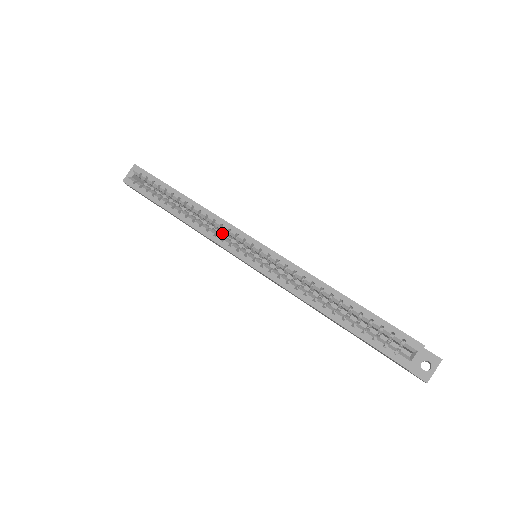
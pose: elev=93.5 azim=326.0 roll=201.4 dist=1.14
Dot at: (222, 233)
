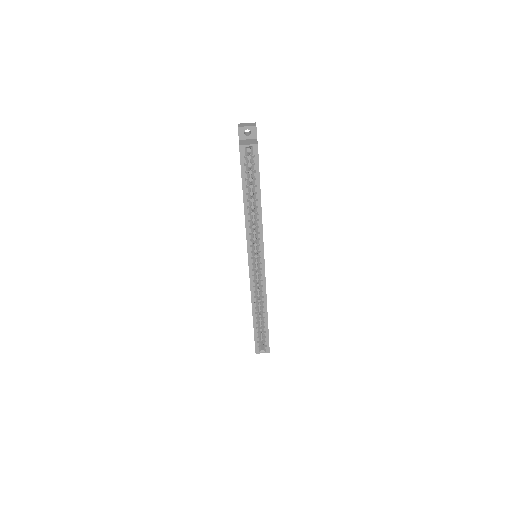
Dot at: (255, 226)
